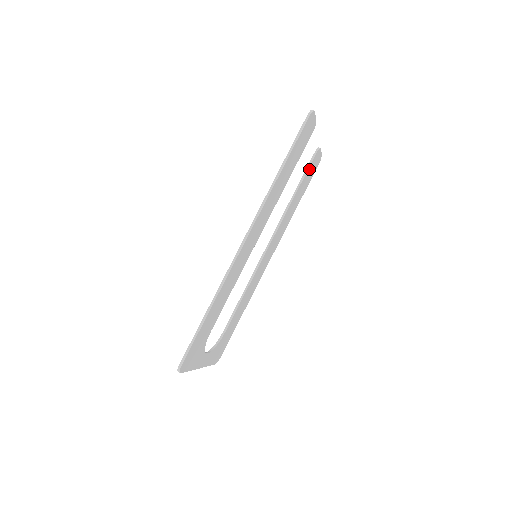
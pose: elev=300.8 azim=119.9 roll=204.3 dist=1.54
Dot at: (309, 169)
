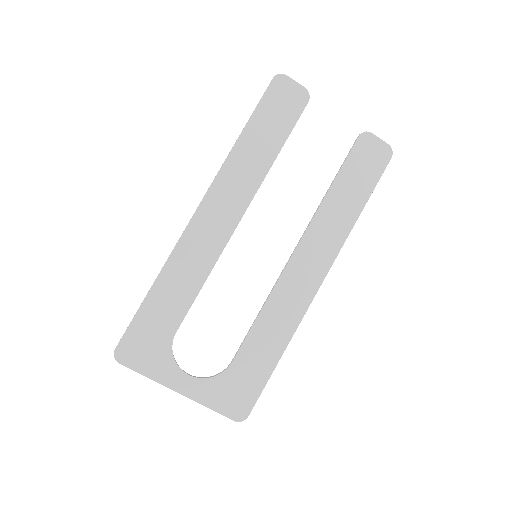
Dot at: (353, 158)
